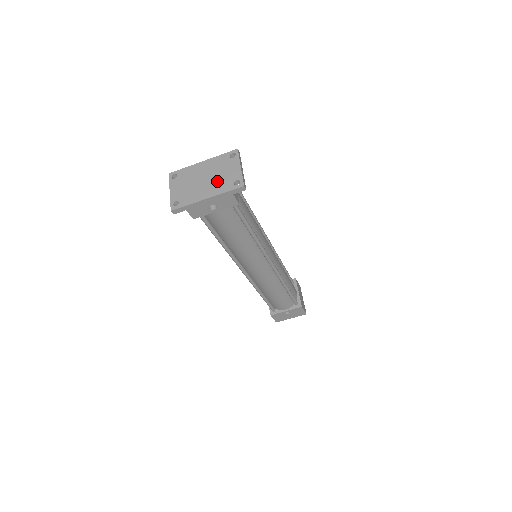
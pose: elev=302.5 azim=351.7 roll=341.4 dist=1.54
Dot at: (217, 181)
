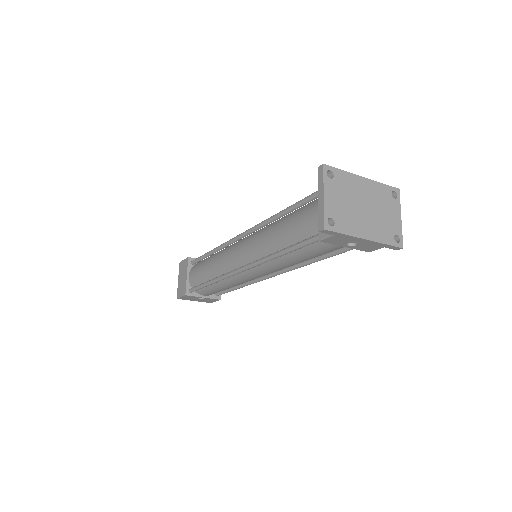
Dot at: (378, 221)
